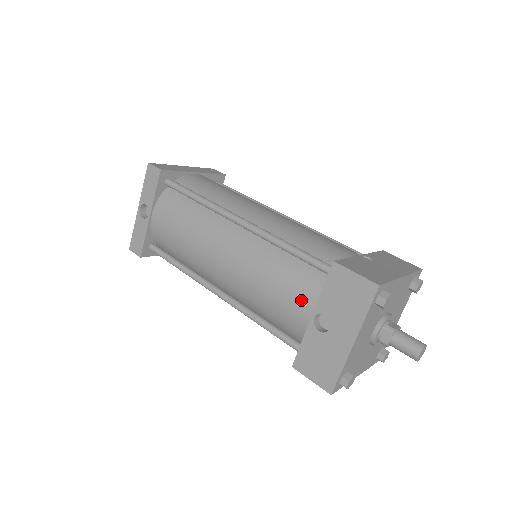
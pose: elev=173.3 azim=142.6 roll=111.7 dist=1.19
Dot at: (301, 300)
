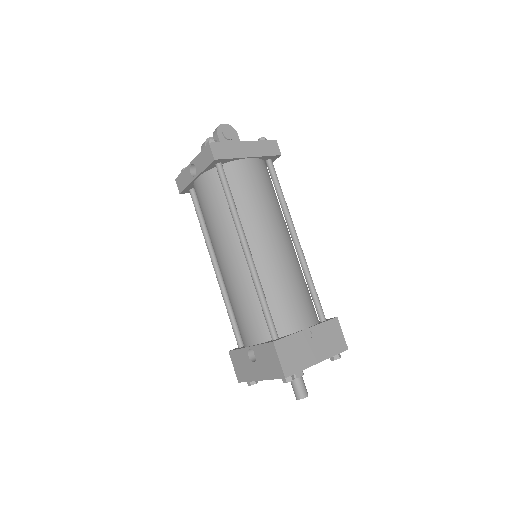
Dot at: (249, 333)
